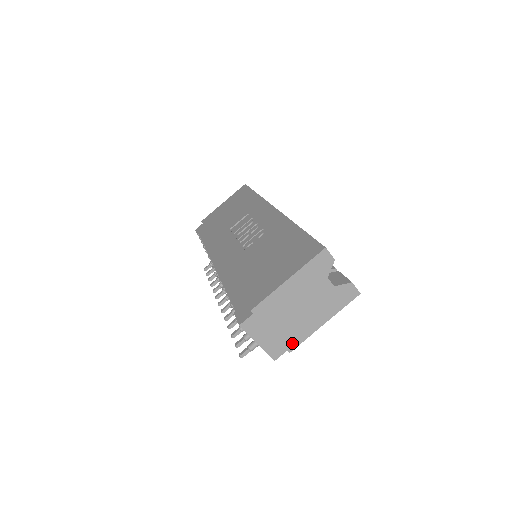
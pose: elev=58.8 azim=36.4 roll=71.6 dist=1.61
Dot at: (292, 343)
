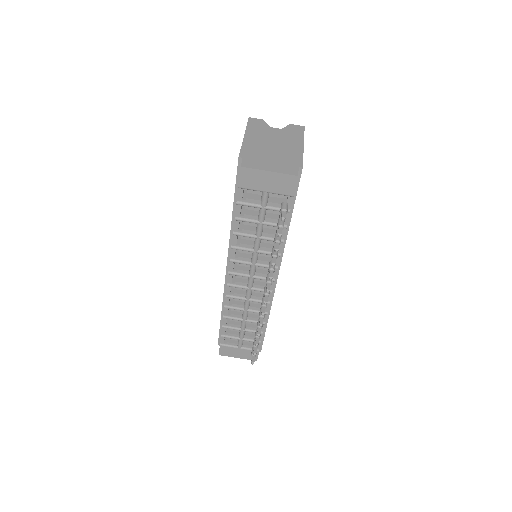
Dot at: (296, 162)
